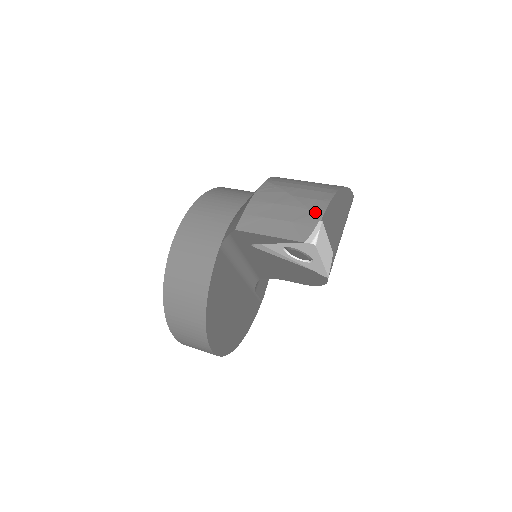
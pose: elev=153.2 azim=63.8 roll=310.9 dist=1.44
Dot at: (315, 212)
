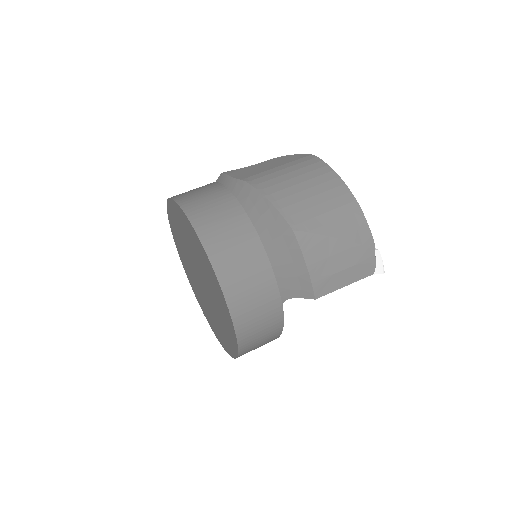
Dot at: (368, 245)
